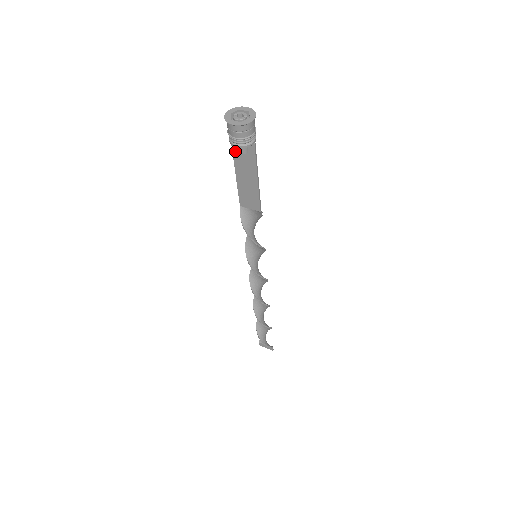
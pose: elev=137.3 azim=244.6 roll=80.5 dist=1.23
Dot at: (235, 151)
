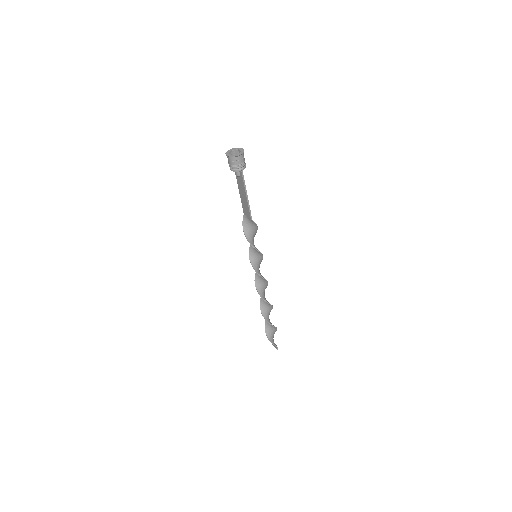
Dot at: occluded
